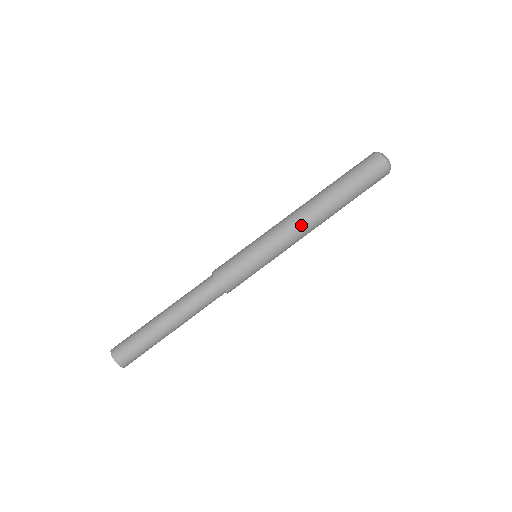
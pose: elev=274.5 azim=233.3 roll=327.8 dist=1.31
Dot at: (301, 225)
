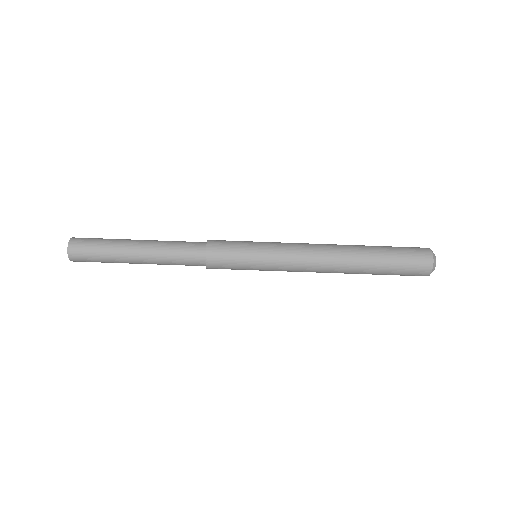
Dot at: (315, 255)
